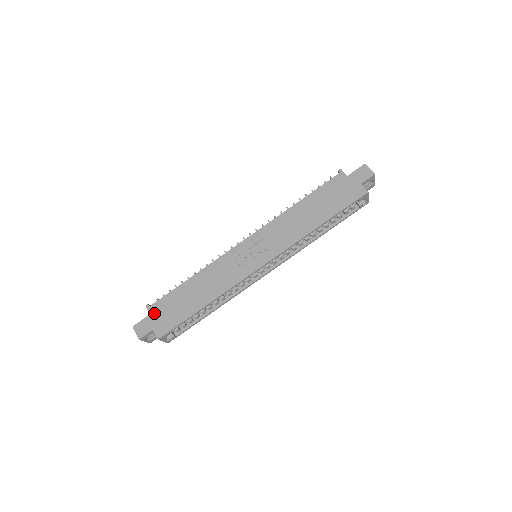
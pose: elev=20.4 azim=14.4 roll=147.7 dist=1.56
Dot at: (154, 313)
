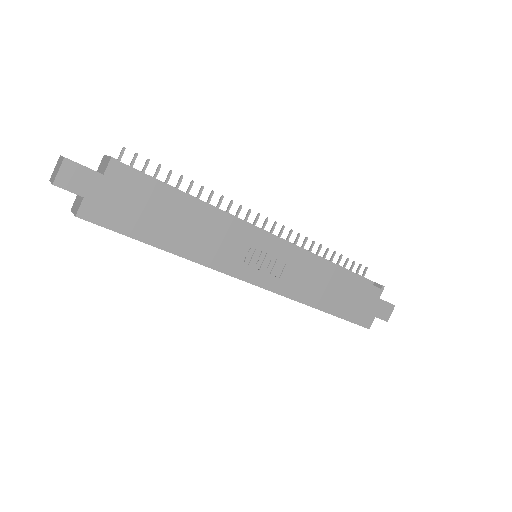
Dot at: (110, 181)
